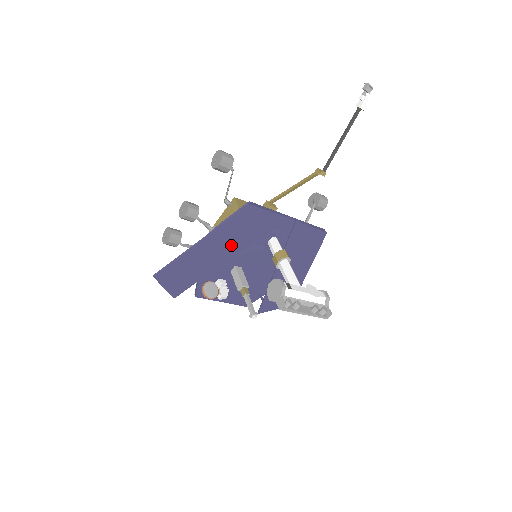
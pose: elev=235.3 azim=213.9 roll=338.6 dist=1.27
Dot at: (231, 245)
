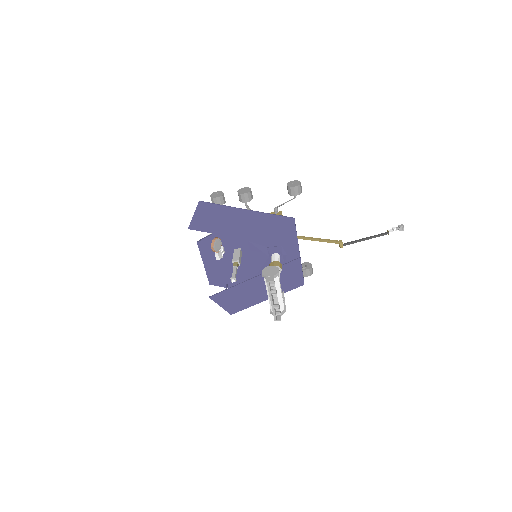
Dot at: (257, 232)
